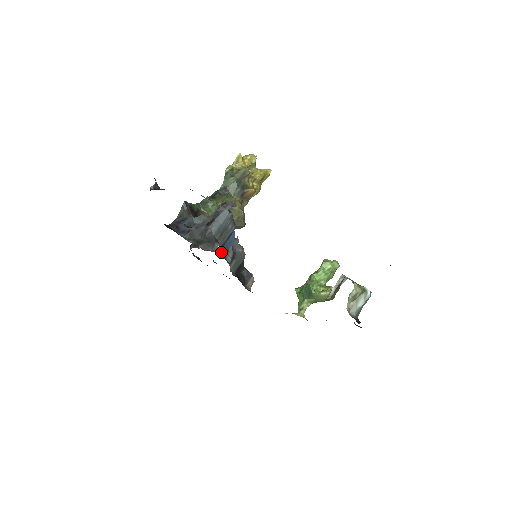
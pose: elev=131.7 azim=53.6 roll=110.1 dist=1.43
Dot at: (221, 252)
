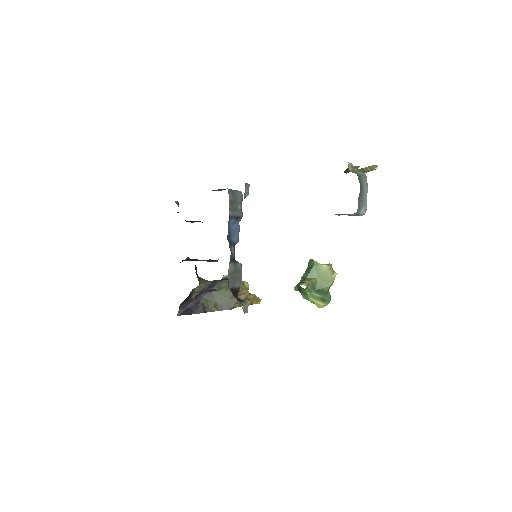
Dot at: (228, 225)
